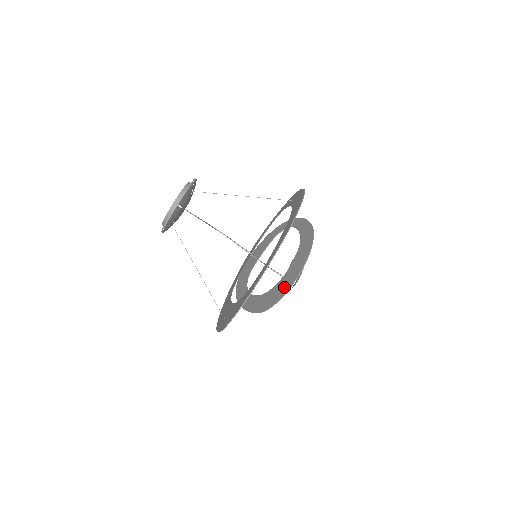
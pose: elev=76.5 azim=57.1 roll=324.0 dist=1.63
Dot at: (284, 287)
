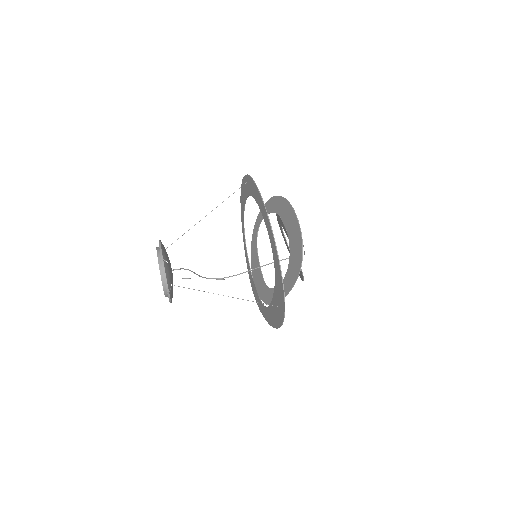
Dot at: (296, 238)
